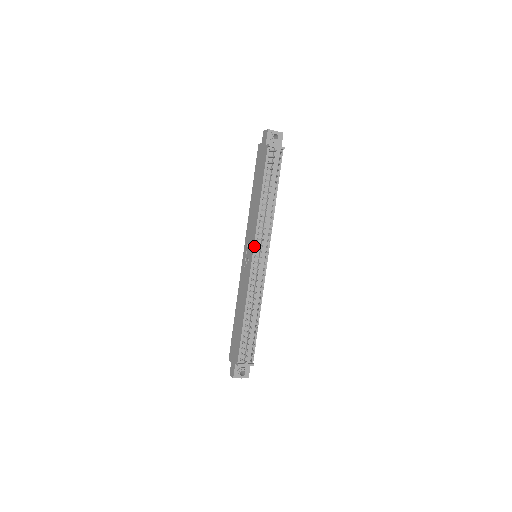
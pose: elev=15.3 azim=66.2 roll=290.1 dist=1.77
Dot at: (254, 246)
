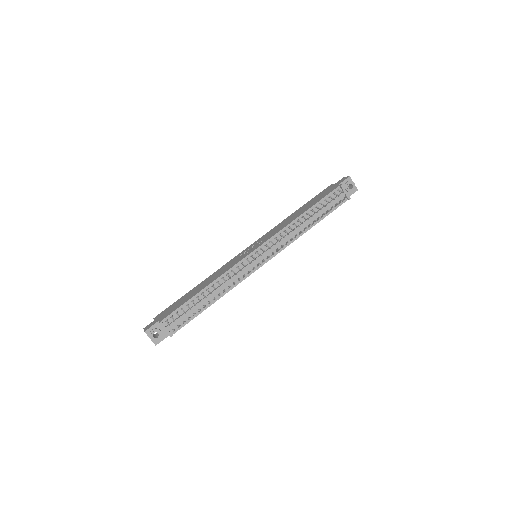
Dot at: (263, 244)
